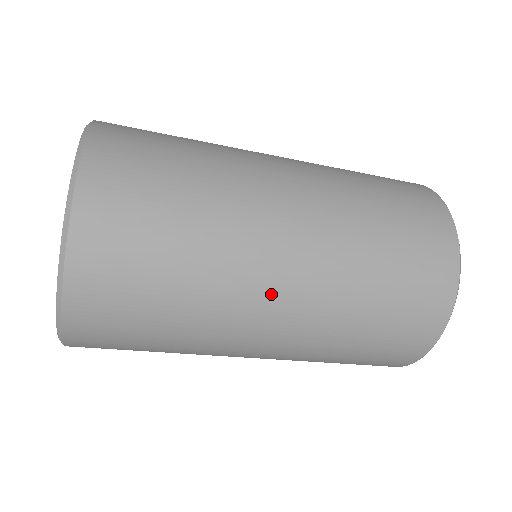
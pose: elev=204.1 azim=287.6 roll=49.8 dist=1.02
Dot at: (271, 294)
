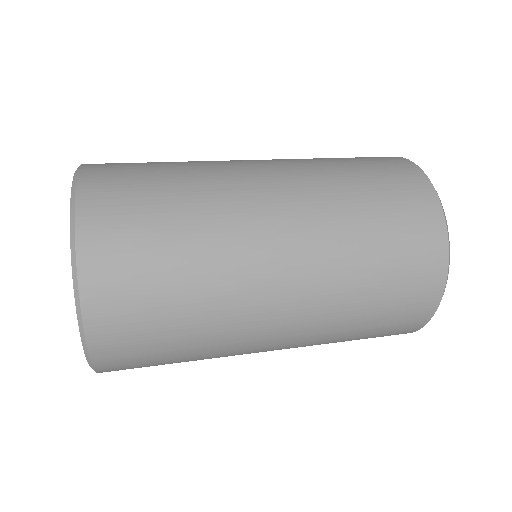
Dot at: occluded
